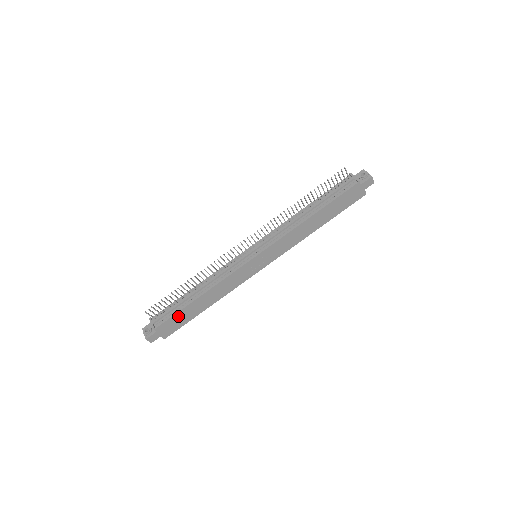
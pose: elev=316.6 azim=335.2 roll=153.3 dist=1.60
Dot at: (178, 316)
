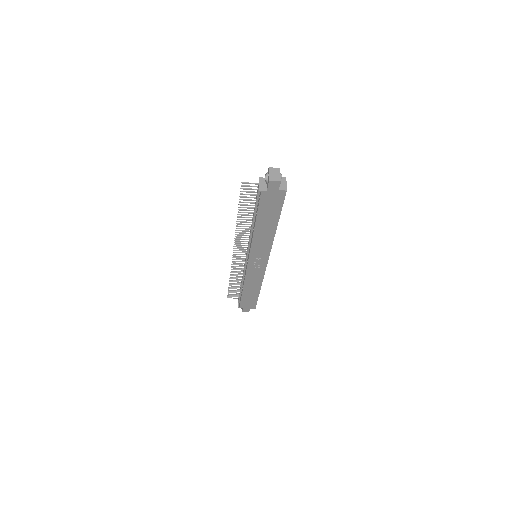
Dot at: (245, 299)
